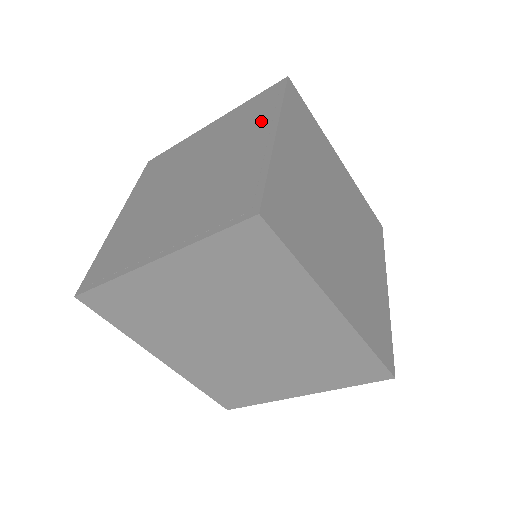
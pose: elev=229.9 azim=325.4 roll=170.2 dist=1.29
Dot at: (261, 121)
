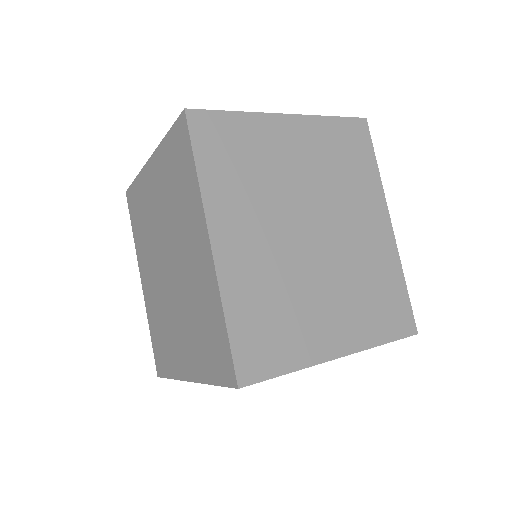
Dot at: occluded
